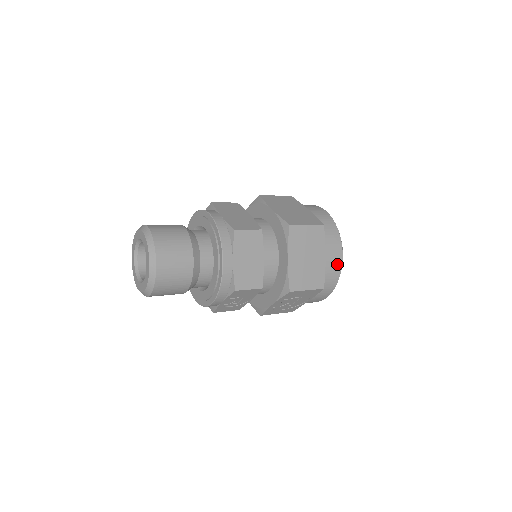
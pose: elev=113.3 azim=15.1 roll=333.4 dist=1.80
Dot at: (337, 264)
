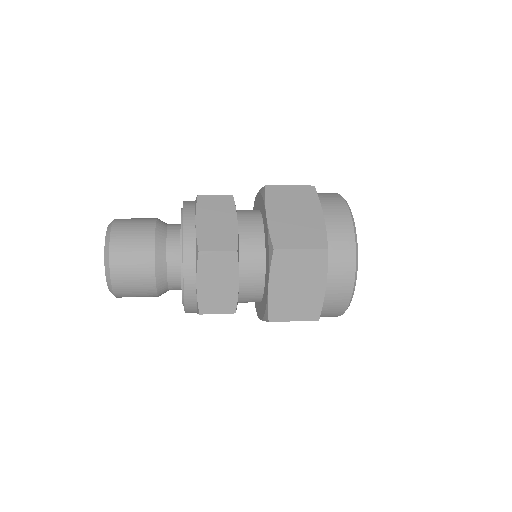
Dot at: (344, 294)
